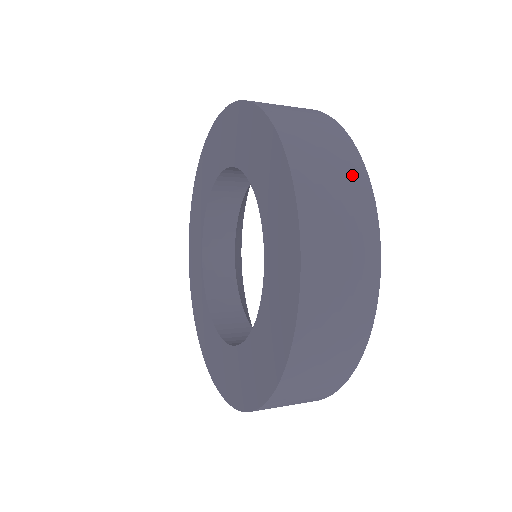
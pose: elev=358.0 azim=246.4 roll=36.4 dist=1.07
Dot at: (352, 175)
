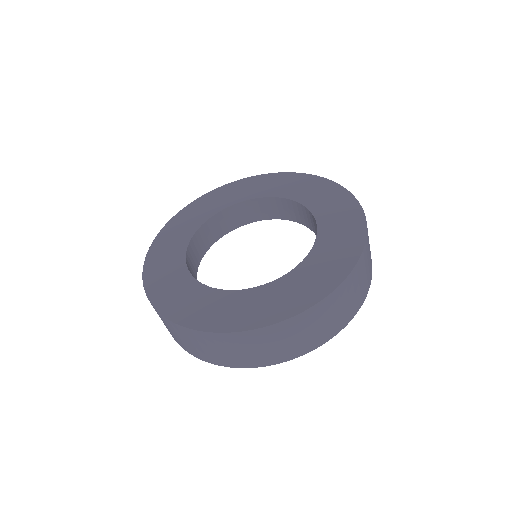
Dot at: (371, 269)
